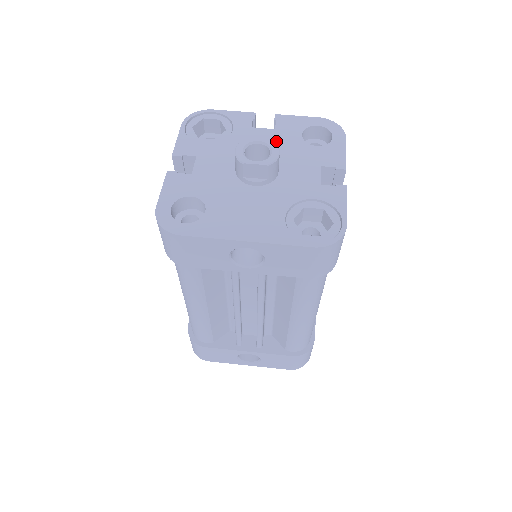
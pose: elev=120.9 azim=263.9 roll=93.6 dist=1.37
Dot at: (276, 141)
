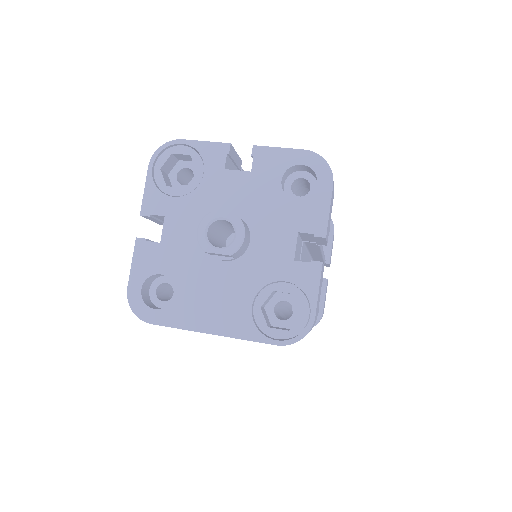
Dot at: (251, 192)
